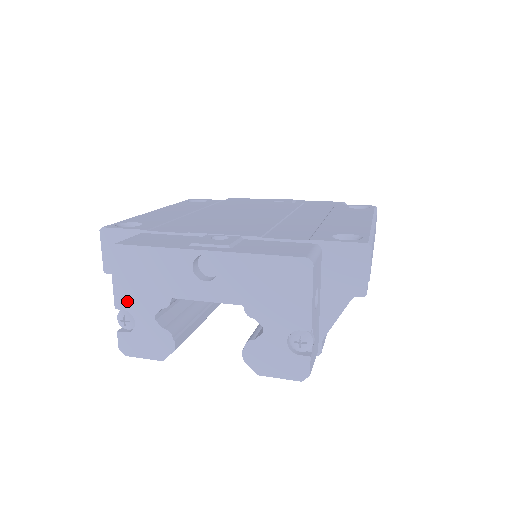
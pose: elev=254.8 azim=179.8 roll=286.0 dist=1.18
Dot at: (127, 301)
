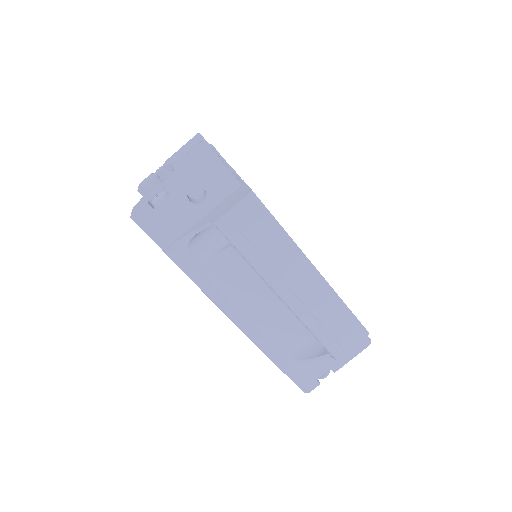
Dot at: occluded
